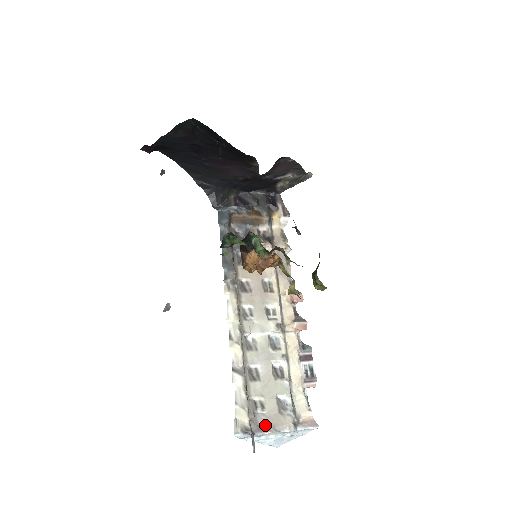
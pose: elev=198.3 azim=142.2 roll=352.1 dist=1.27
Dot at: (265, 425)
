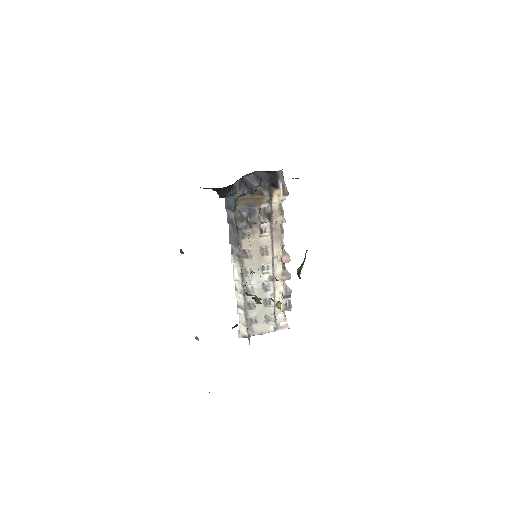
Dot at: (257, 331)
